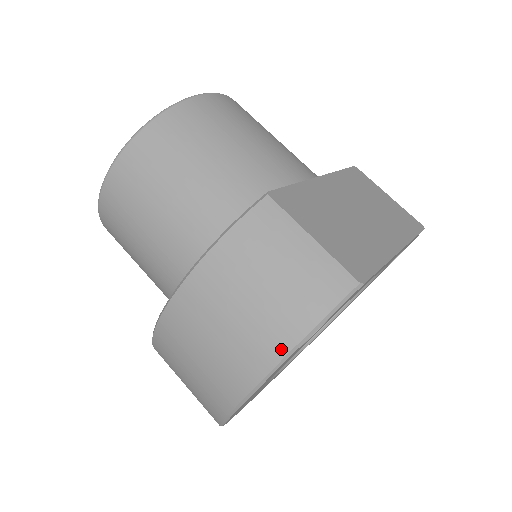
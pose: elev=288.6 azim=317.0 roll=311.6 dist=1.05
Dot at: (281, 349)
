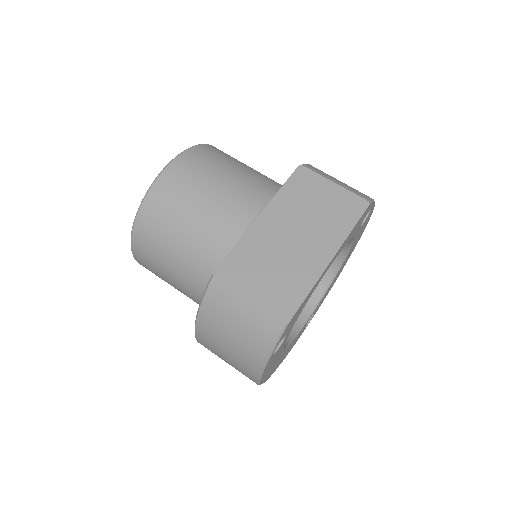
Dot at: (258, 366)
